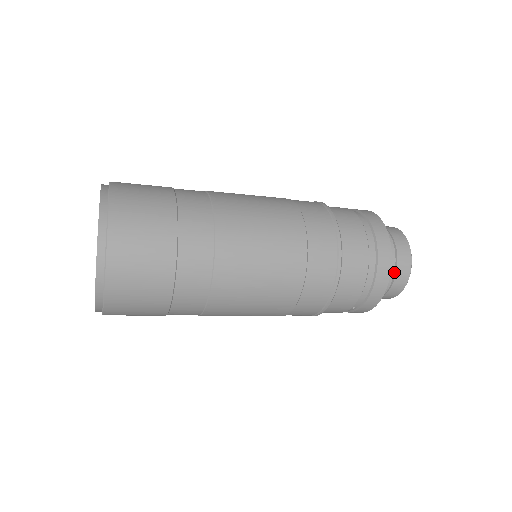
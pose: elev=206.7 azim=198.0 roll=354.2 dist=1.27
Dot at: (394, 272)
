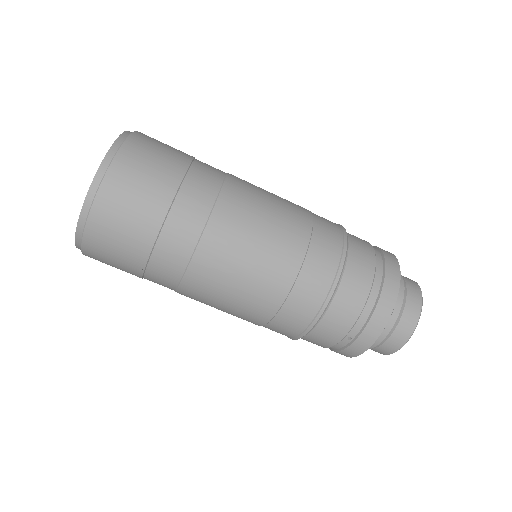
Dot at: (401, 309)
